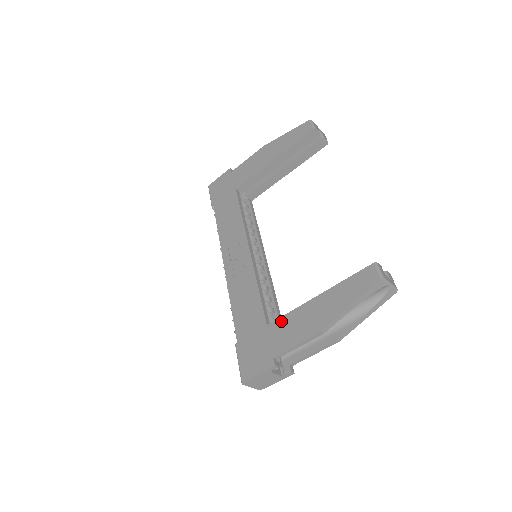
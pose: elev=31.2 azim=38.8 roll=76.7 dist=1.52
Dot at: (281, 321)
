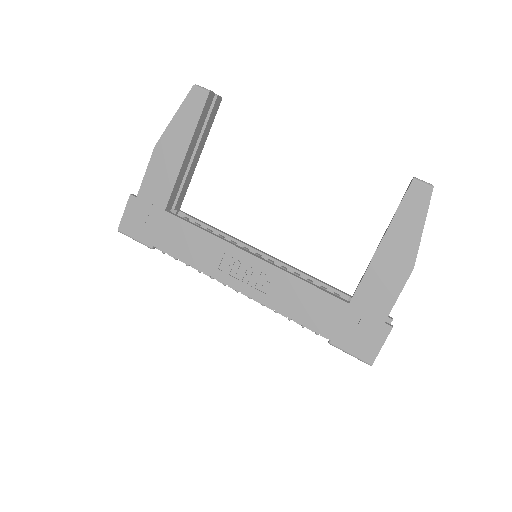
Dot at: (362, 290)
